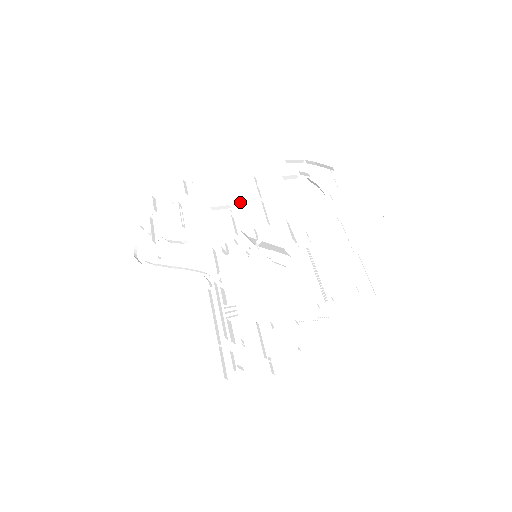
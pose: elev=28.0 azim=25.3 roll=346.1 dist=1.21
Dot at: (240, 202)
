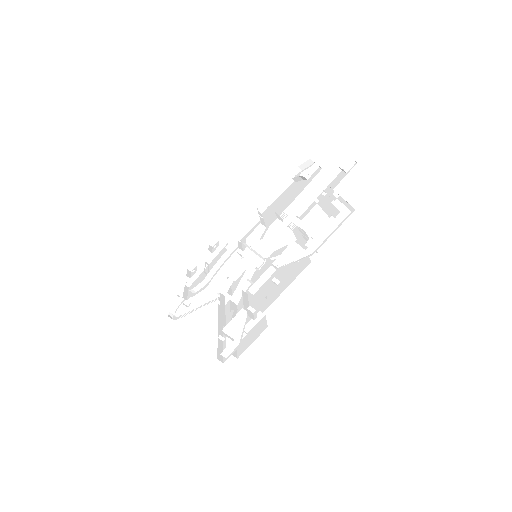
Dot at: (245, 229)
